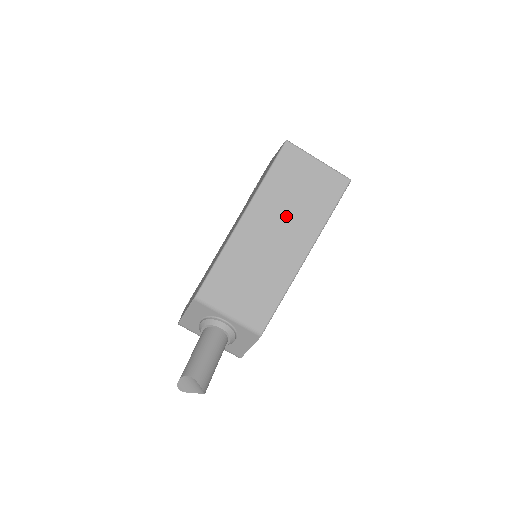
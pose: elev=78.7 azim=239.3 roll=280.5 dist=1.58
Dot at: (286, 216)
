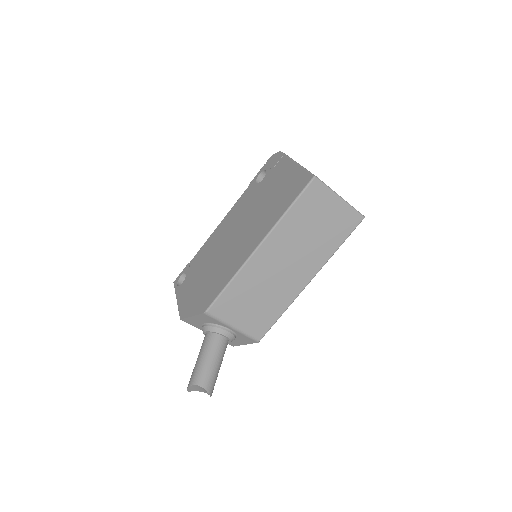
Dot at: (300, 247)
